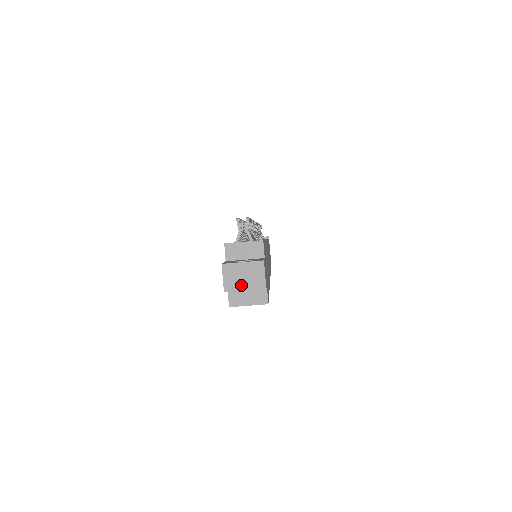
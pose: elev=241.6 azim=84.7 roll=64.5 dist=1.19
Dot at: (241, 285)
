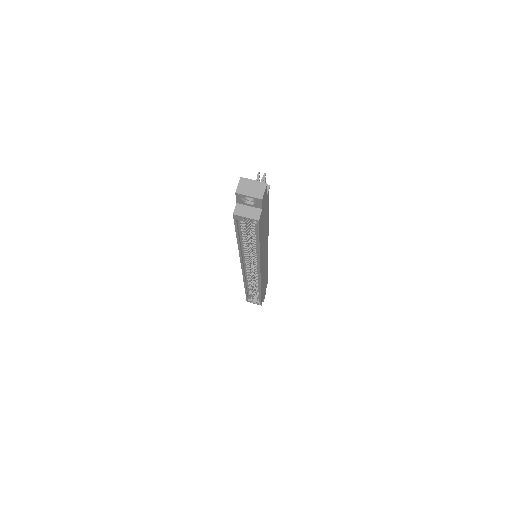
Dot at: (247, 192)
